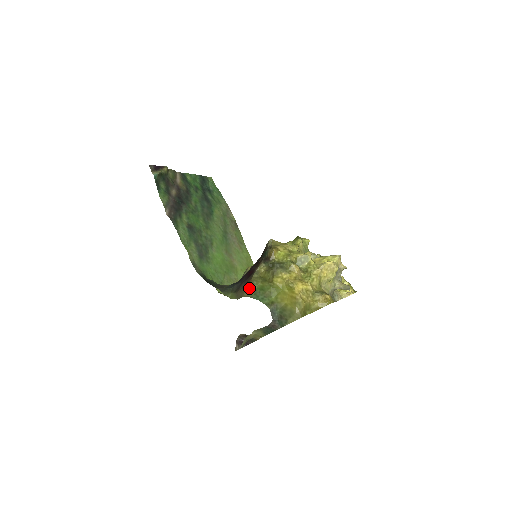
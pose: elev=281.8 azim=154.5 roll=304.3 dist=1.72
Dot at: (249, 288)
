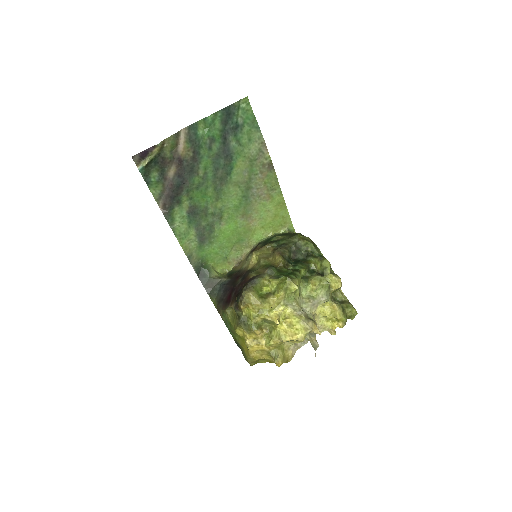
Dot at: (222, 315)
